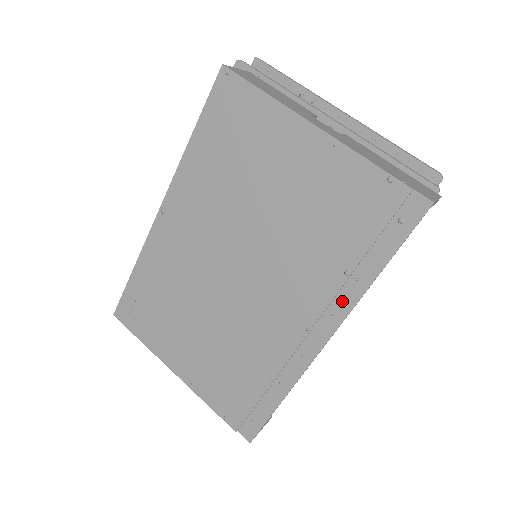
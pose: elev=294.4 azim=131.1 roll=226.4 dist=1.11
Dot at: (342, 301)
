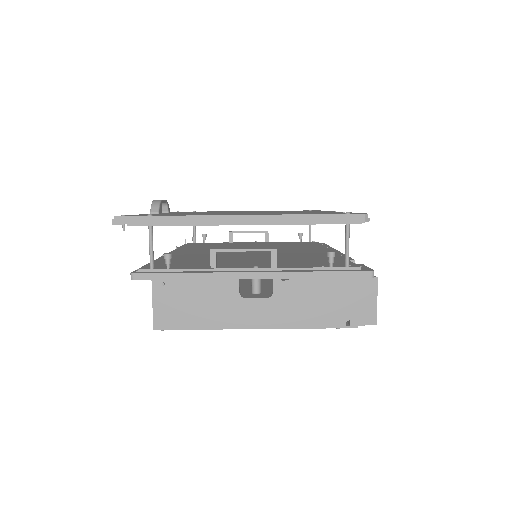
Dot at: occluded
